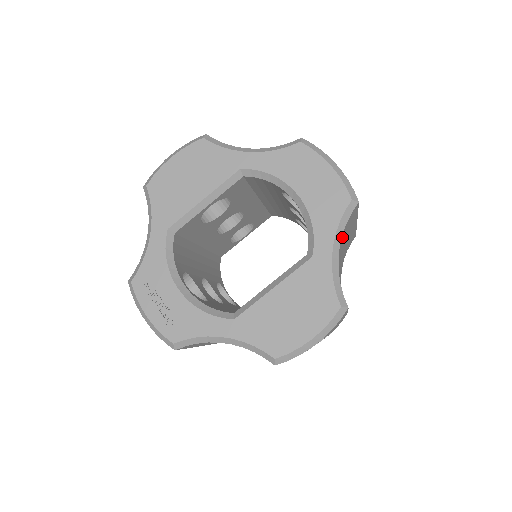
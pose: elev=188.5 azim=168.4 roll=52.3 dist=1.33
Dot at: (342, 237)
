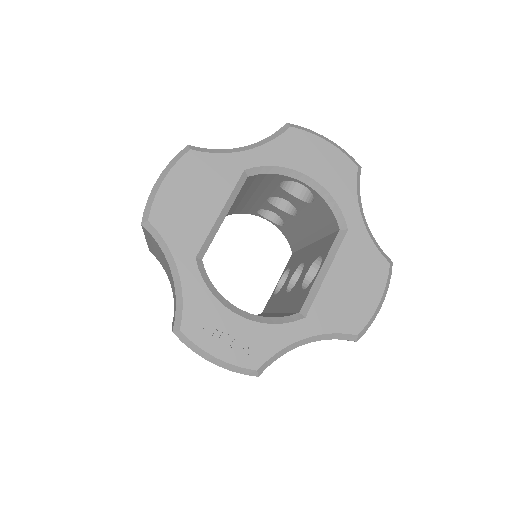
Dot at: occluded
